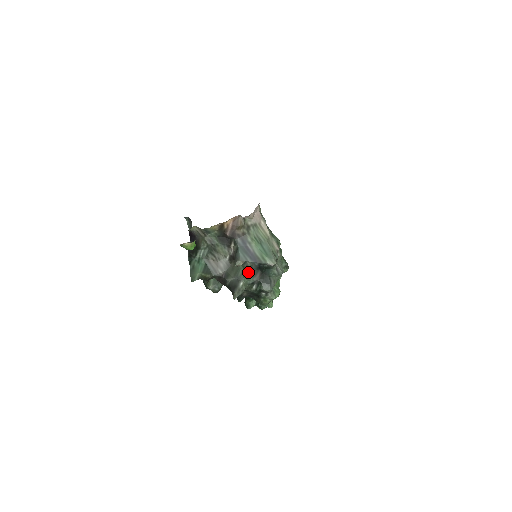
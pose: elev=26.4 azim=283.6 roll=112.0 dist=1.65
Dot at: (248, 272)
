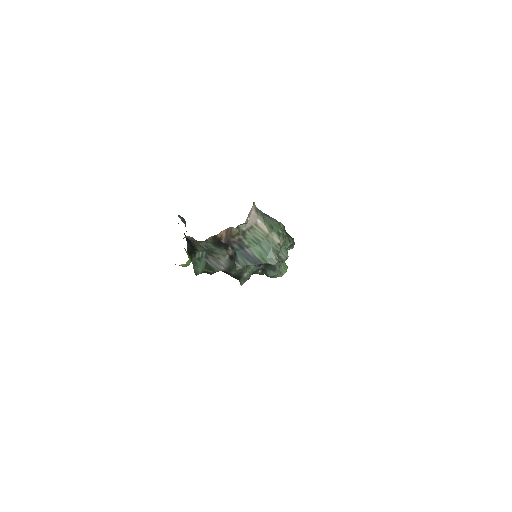
Dot at: occluded
